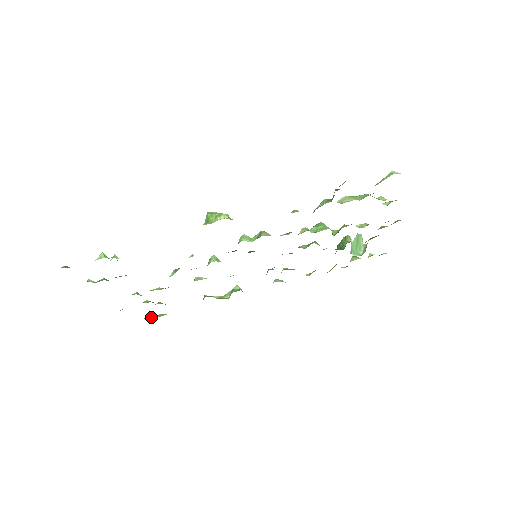
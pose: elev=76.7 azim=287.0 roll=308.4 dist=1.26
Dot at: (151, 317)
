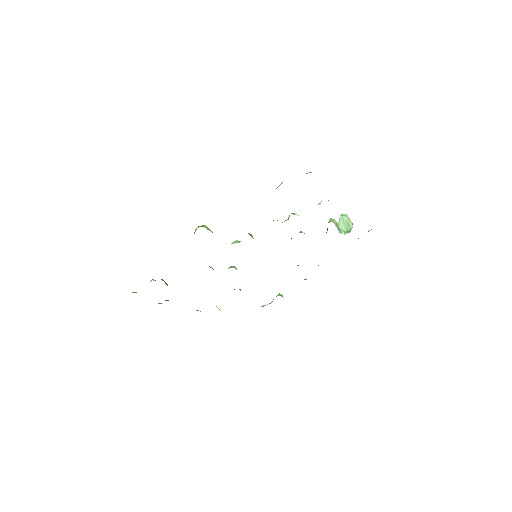
Dot at: occluded
